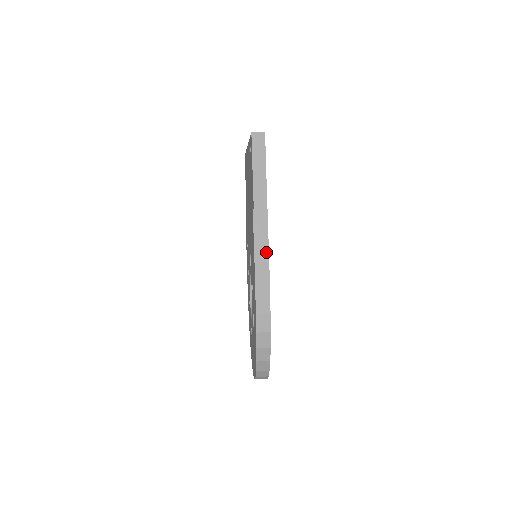
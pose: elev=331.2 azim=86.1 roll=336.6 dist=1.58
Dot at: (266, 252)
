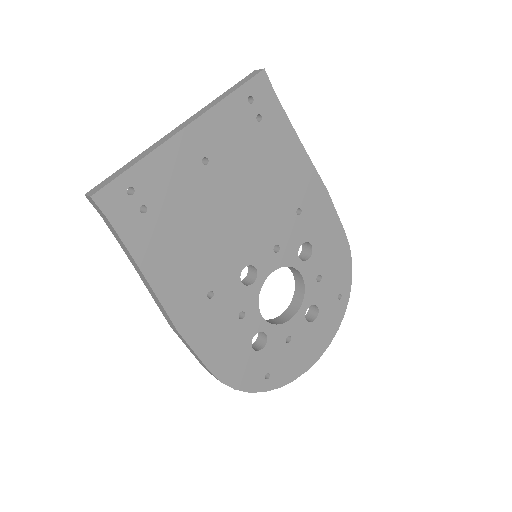
Dot at: (171, 322)
